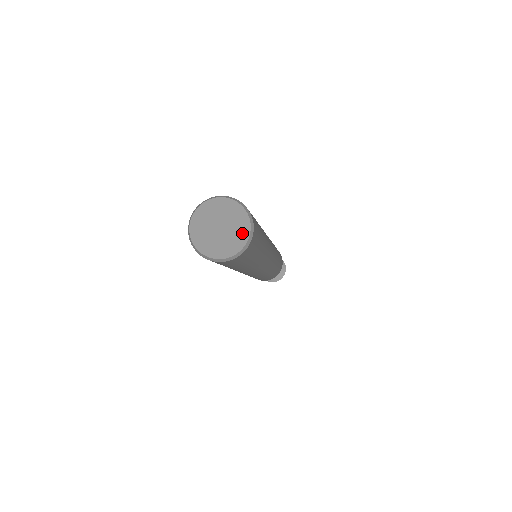
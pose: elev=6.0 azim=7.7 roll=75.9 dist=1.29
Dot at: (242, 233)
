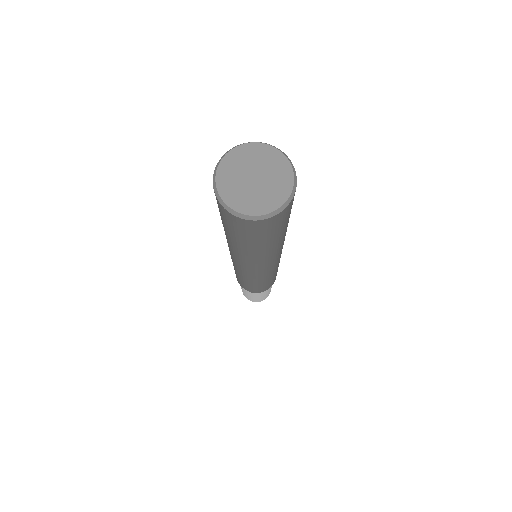
Dot at: (283, 186)
